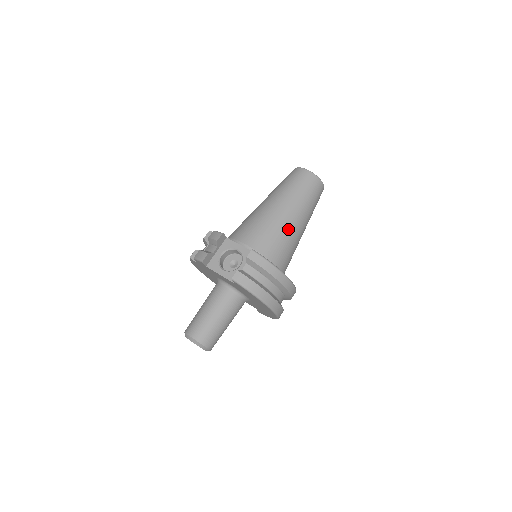
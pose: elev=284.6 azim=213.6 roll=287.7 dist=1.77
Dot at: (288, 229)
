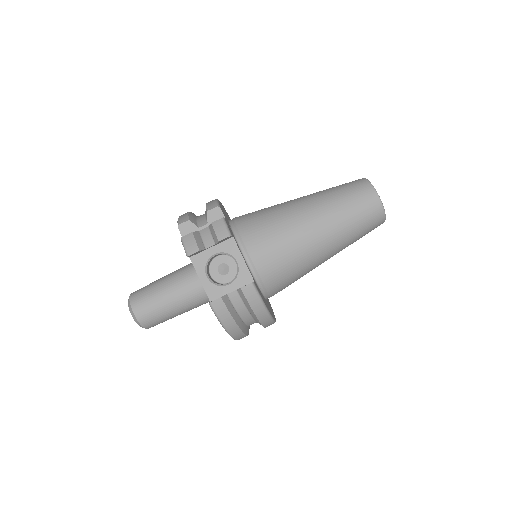
Dot at: (309, 261)
